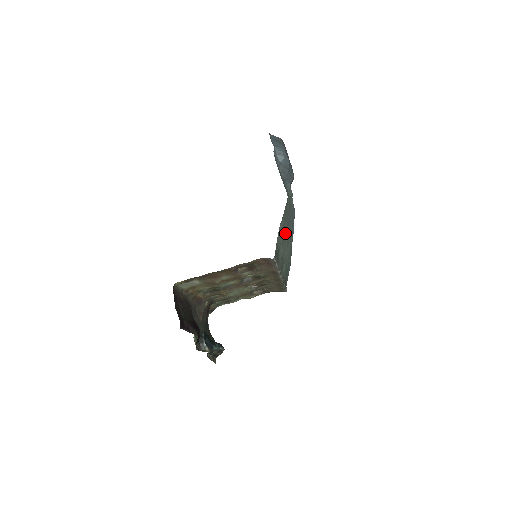
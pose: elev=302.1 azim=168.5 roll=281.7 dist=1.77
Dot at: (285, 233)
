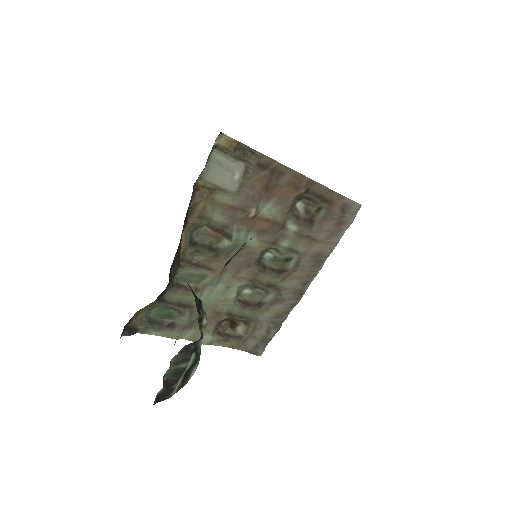
Dot at: occluded
